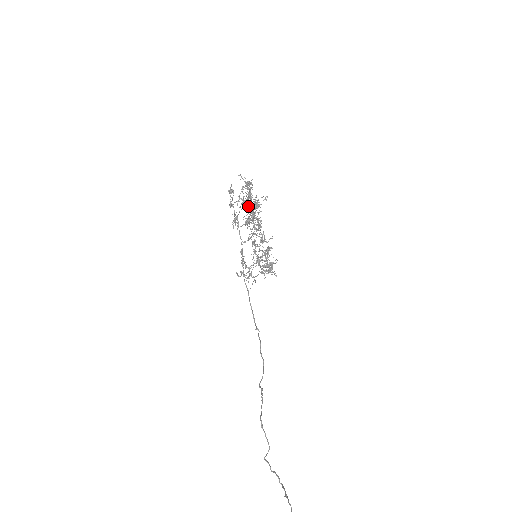
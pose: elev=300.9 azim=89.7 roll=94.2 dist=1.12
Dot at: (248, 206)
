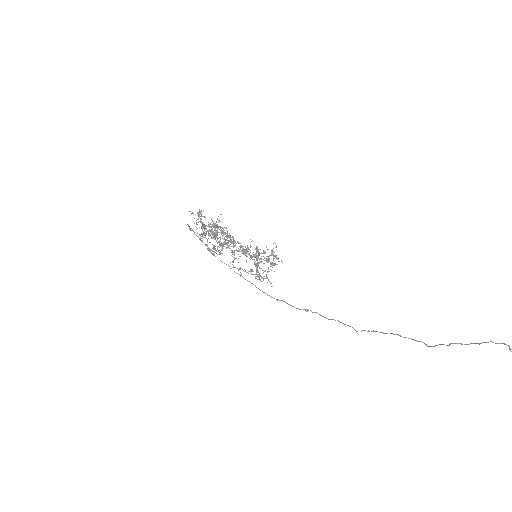
Dot at: (215, 228)
